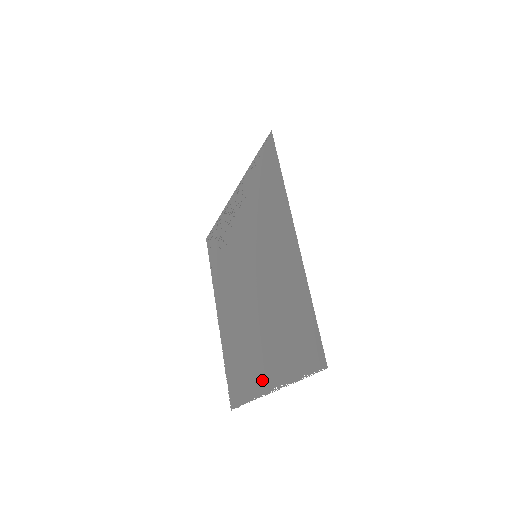
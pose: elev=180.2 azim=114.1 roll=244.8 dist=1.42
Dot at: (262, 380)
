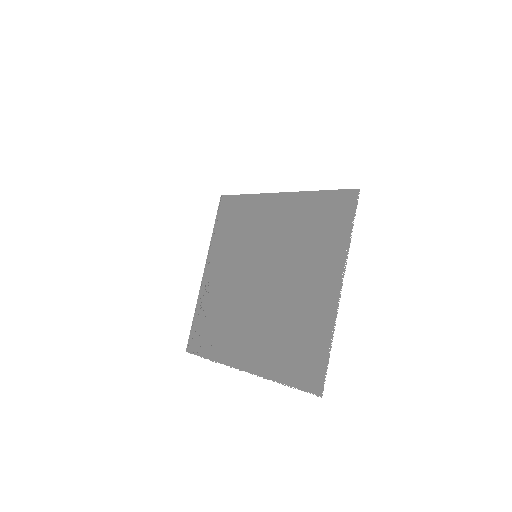
Dot at: (328, 297)
